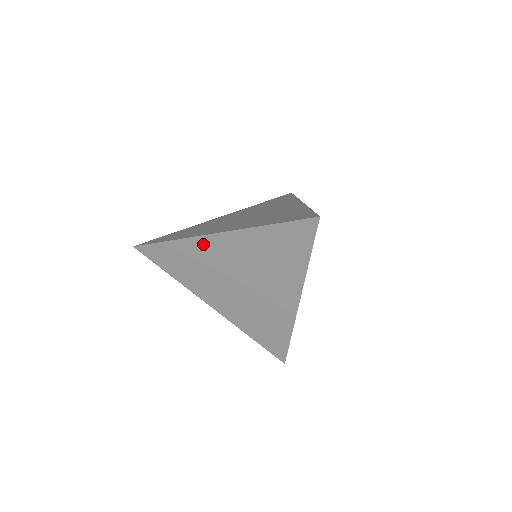
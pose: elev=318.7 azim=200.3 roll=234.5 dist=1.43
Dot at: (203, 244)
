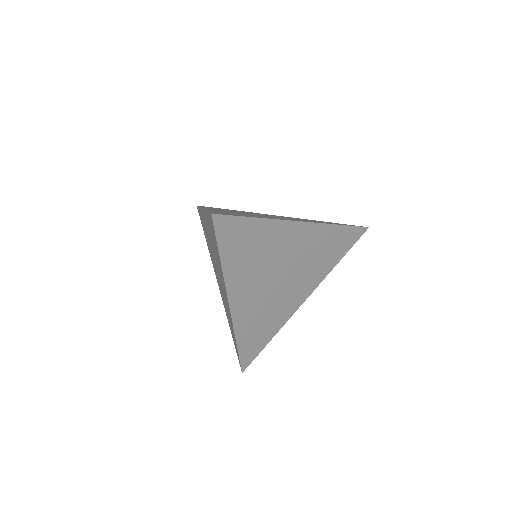
Dot at: (286, 230)
